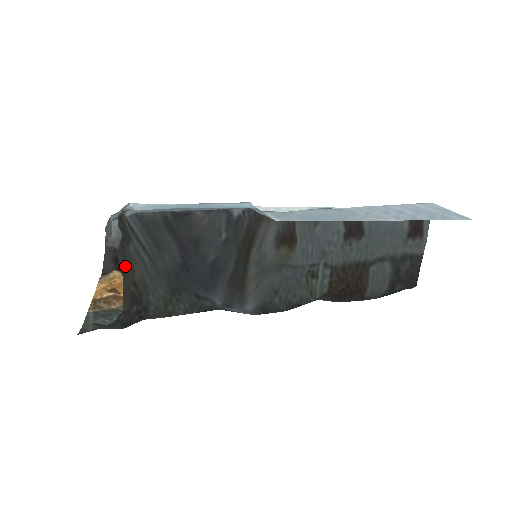
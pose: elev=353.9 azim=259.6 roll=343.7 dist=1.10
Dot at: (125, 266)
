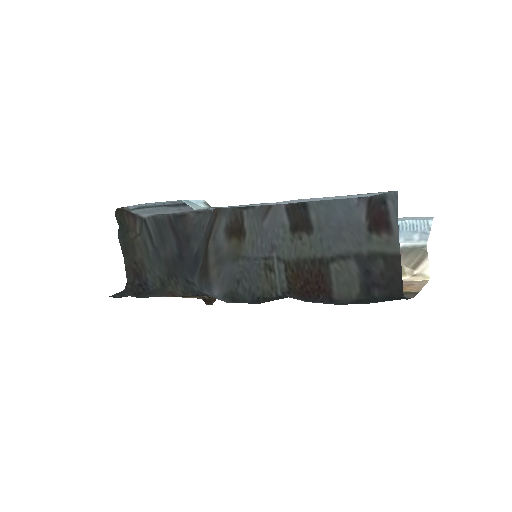
Dot at: (127, 249)
